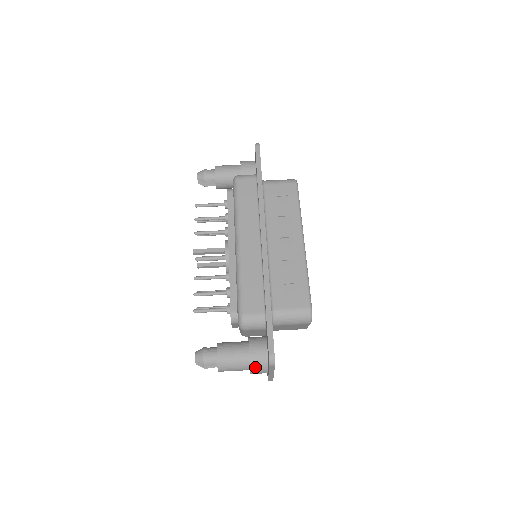
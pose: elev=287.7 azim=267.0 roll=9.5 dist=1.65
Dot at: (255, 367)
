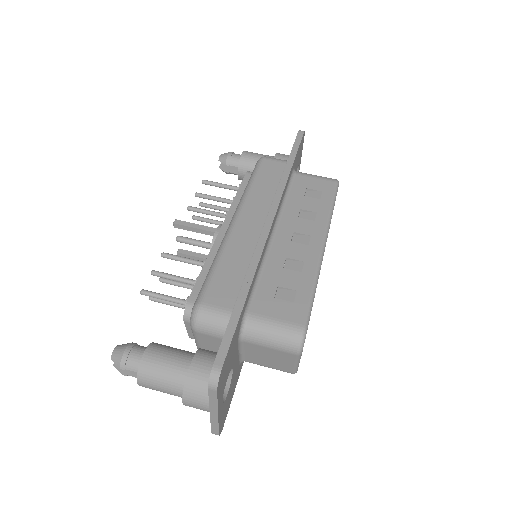
Dot at: (191, 391)
